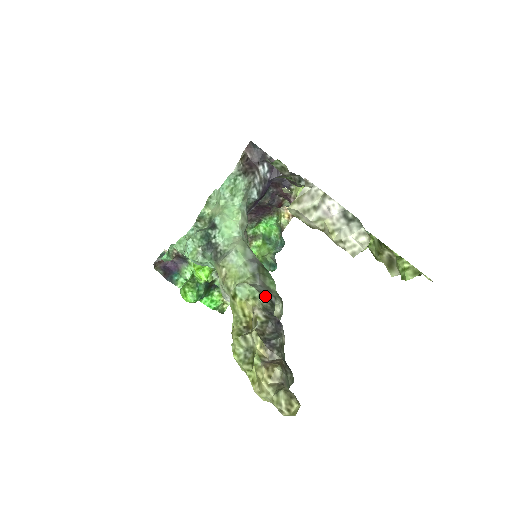
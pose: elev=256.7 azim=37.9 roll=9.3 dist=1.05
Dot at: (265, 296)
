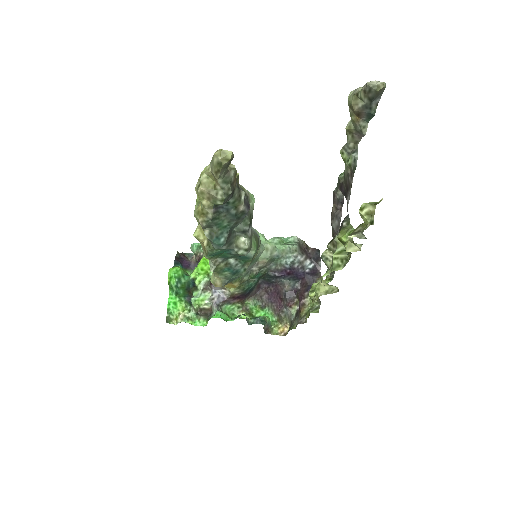
Dot at: occluded
